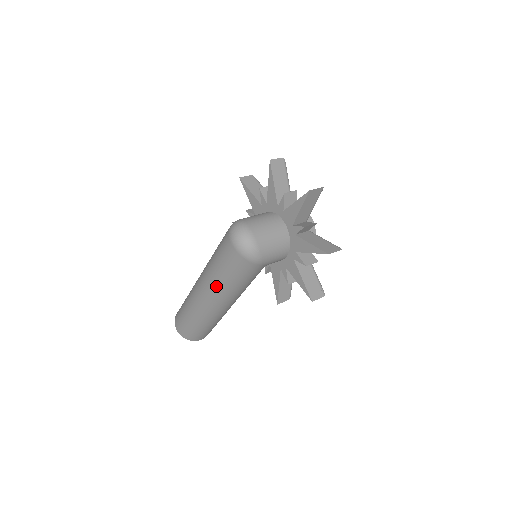
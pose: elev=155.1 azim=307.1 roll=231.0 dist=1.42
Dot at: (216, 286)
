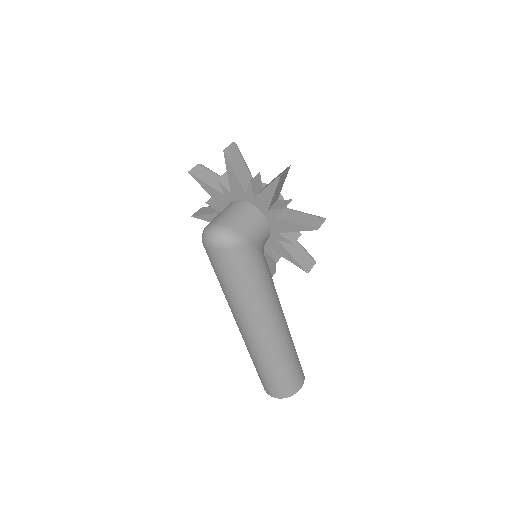
Dot at: (244, 305)
